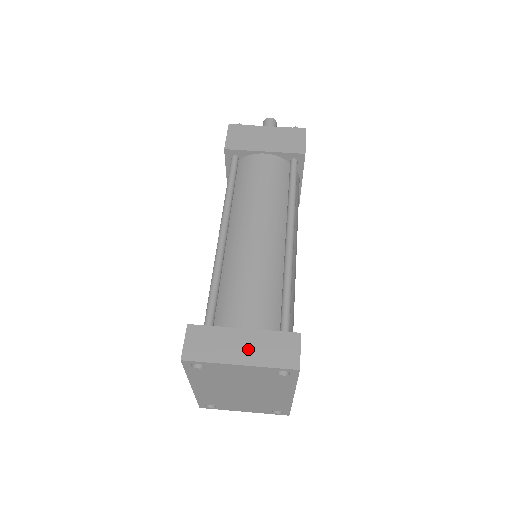
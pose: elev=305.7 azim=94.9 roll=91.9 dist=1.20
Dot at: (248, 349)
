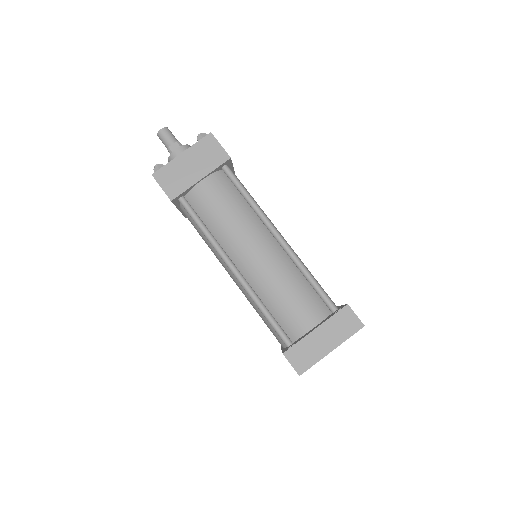
Dot at: (328, 338)
